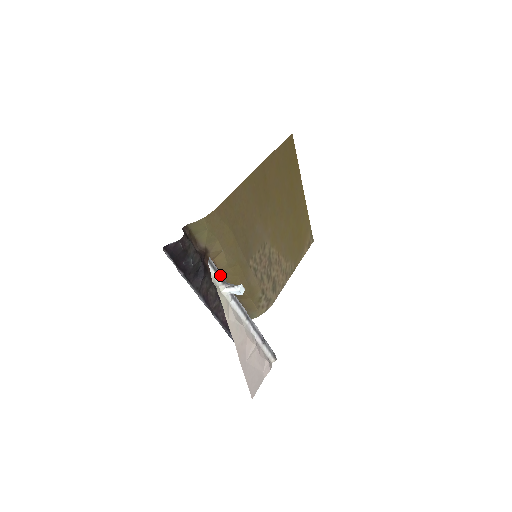
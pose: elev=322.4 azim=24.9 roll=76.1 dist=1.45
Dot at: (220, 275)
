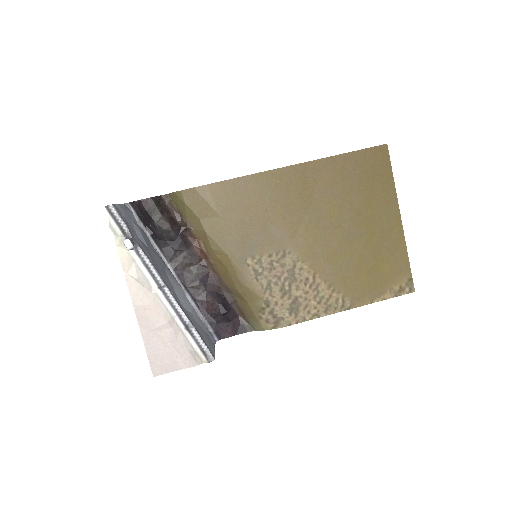
Dot at: (124, 227)
